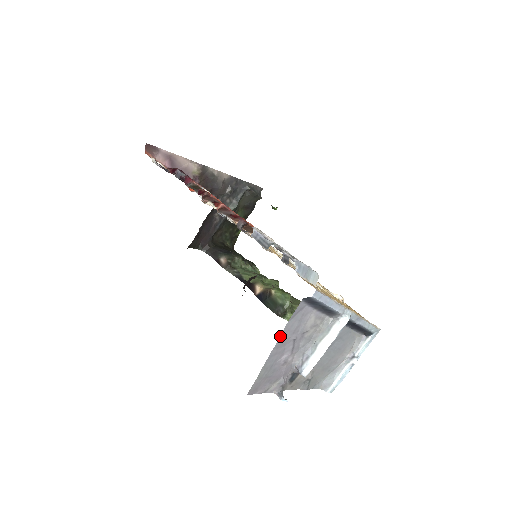
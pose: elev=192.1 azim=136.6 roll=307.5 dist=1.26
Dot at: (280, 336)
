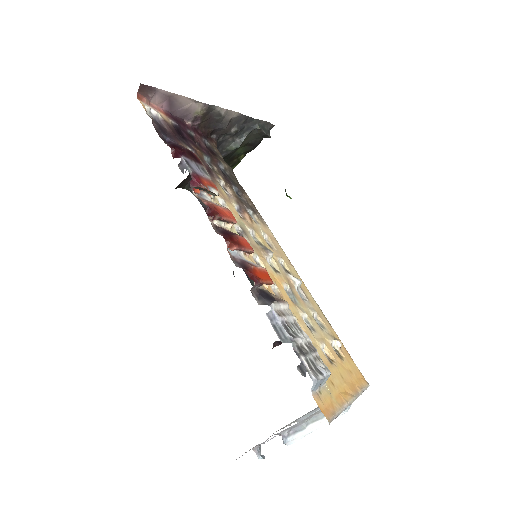
Dot at: occluded
